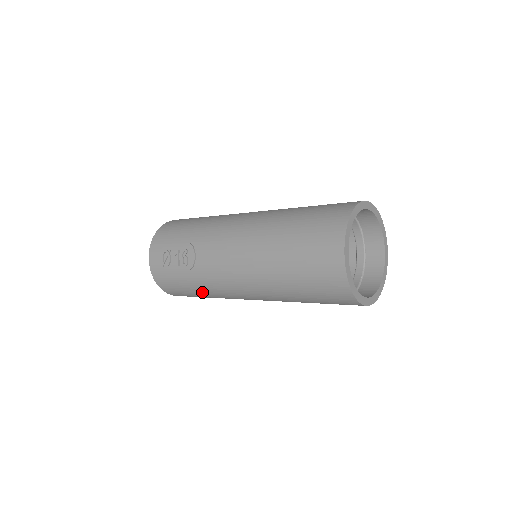
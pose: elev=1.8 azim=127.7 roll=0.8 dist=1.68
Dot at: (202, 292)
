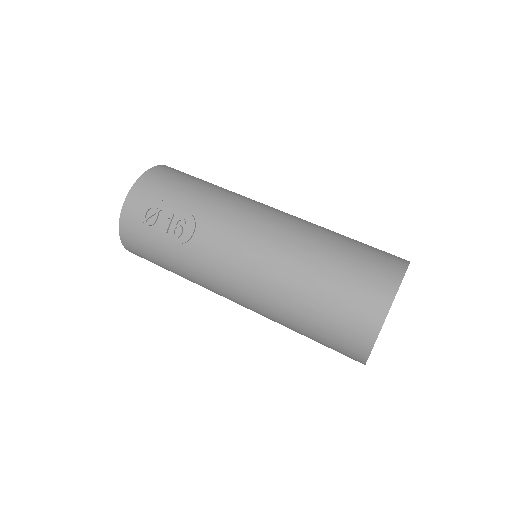
Dot at: (178, 270)
